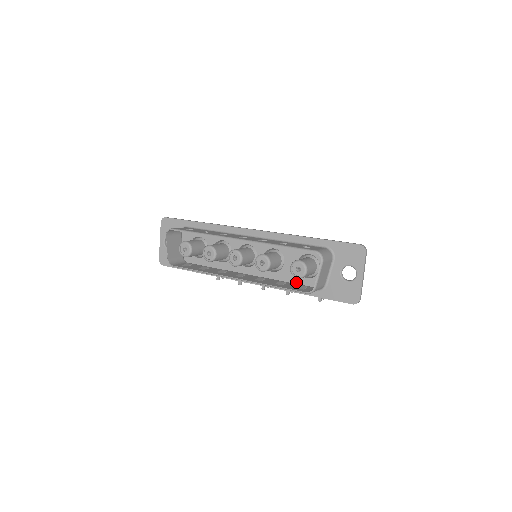
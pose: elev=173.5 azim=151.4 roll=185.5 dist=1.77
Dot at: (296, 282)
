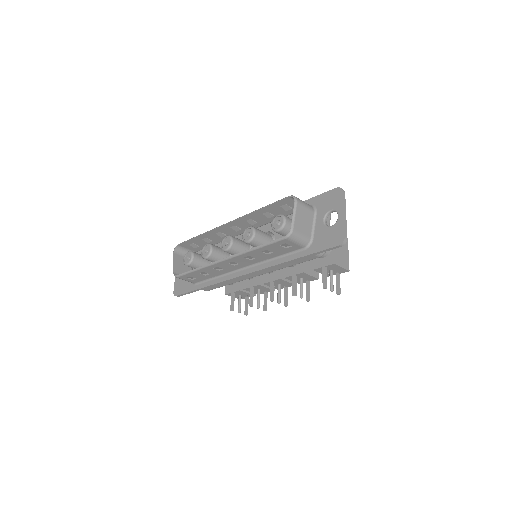
Dot at: occluded
